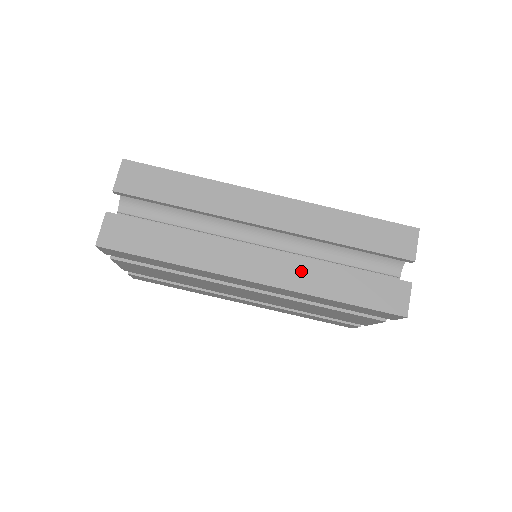
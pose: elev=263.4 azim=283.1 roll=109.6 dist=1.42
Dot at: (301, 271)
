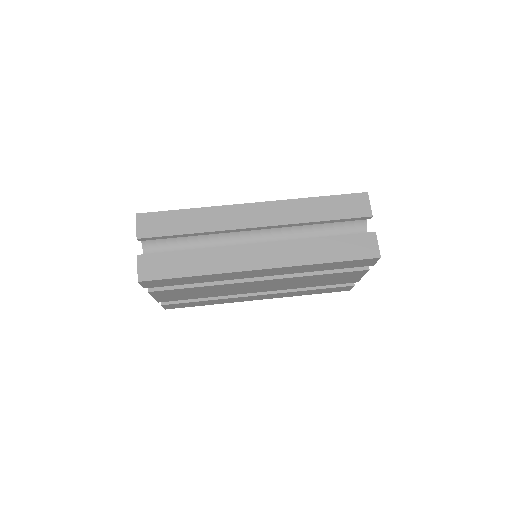
Dot at: (293, 250)
